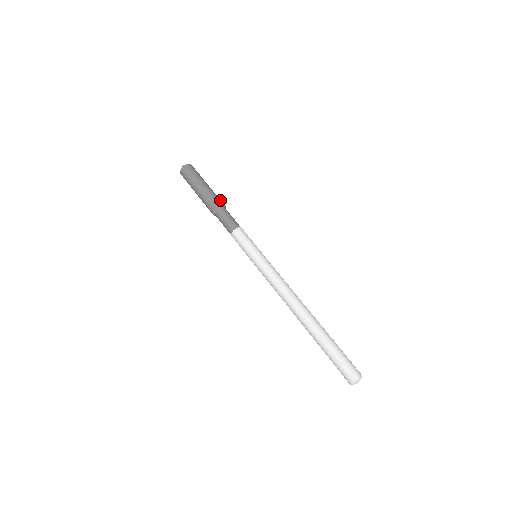
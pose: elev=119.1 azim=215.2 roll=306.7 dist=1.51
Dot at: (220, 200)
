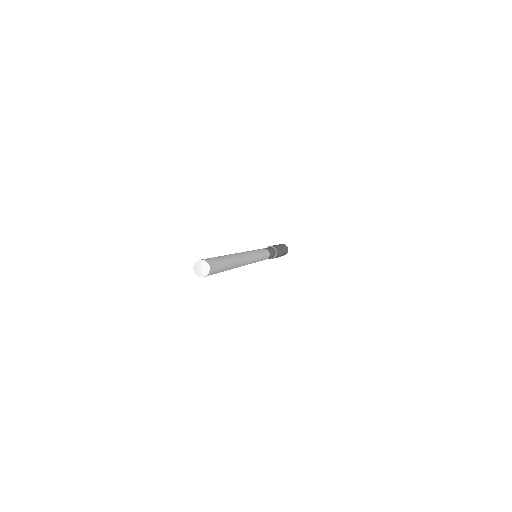
Dot at: (274, 246)
